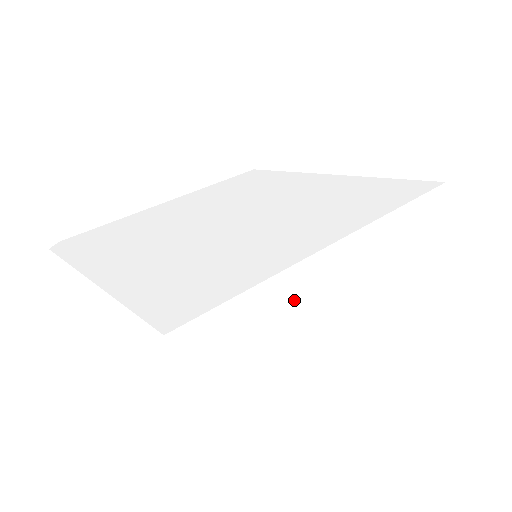
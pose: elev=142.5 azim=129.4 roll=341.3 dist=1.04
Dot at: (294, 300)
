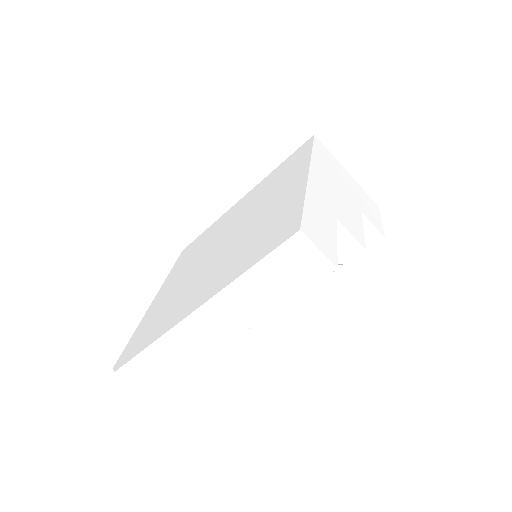
Dot at: (323, 204)
